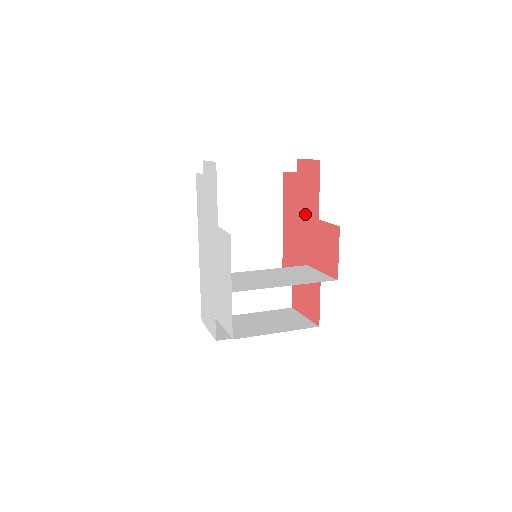
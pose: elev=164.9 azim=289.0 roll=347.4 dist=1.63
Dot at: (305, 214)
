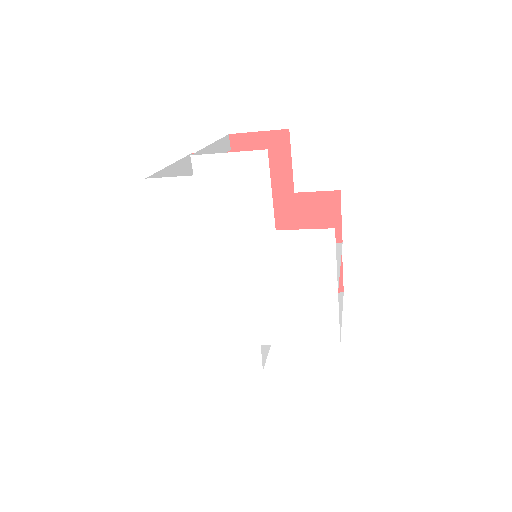
Dot at: occluded
